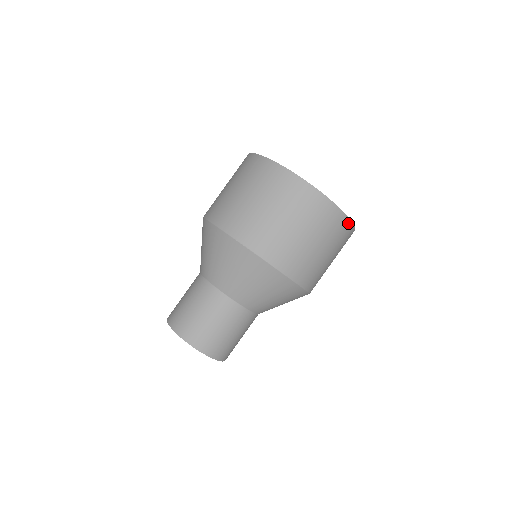
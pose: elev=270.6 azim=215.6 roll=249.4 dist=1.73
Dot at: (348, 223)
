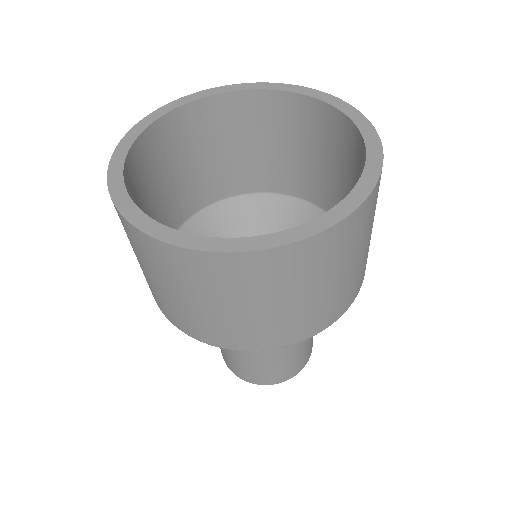
Dot at: occluded
